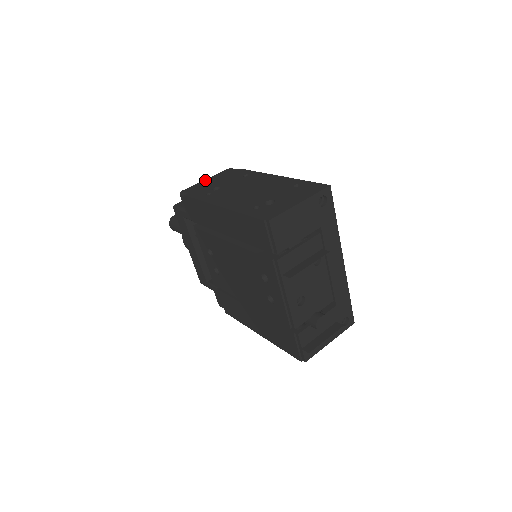
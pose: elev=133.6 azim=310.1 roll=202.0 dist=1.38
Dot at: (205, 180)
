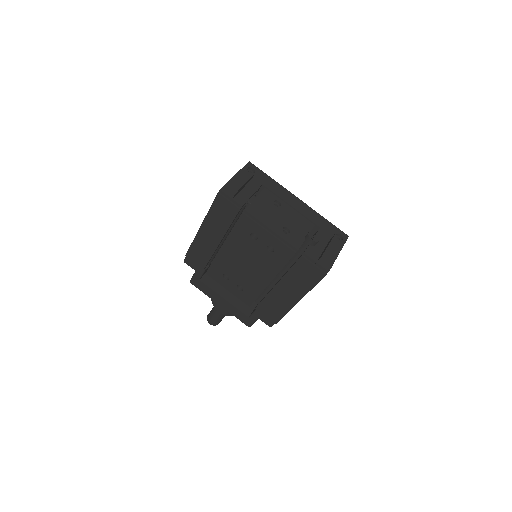
Dot at: occluded
